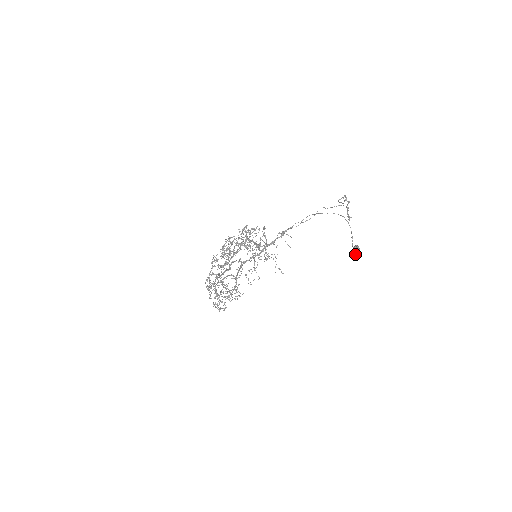
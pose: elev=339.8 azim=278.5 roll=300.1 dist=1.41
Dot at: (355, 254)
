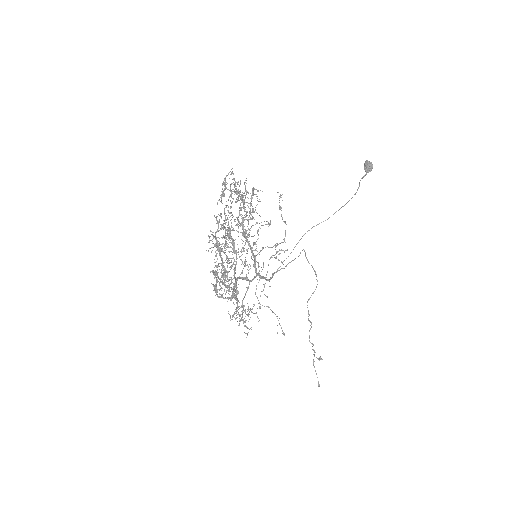
Dot at: (369, 164)
